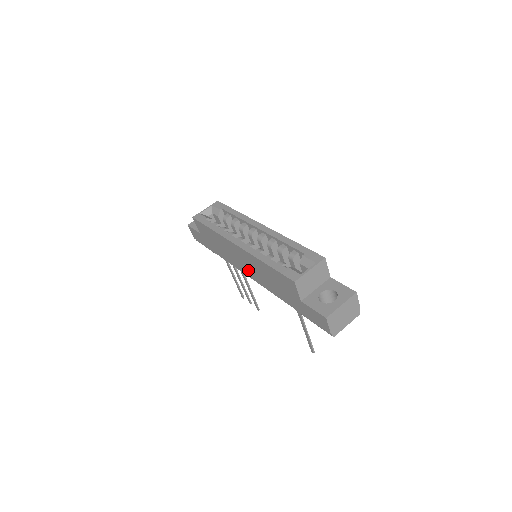
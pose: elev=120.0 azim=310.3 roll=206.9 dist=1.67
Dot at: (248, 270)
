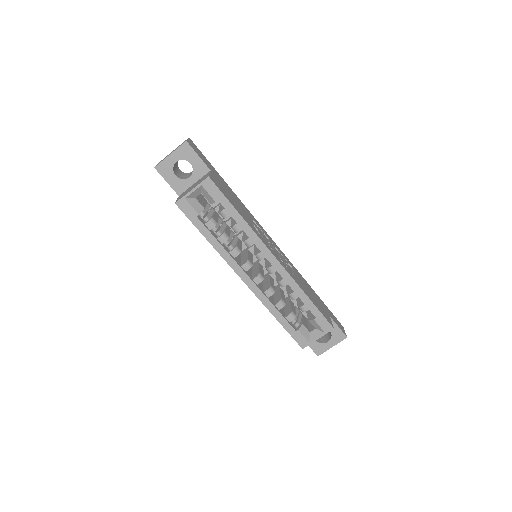
Dot at: occluded
